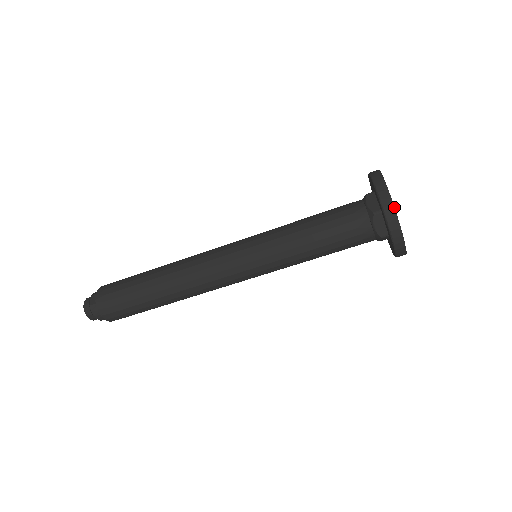
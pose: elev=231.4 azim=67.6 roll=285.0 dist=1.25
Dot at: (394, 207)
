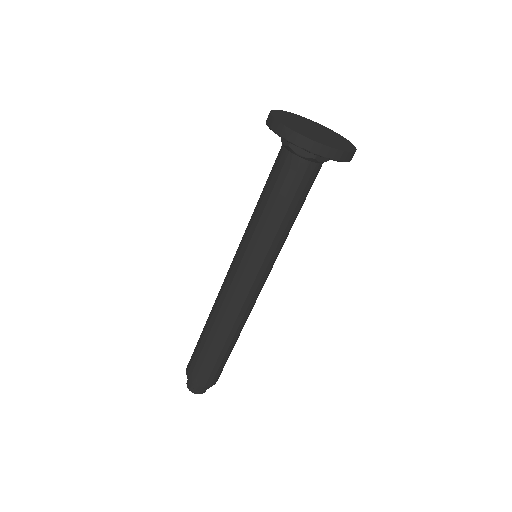
Dot at: (286, 127)
